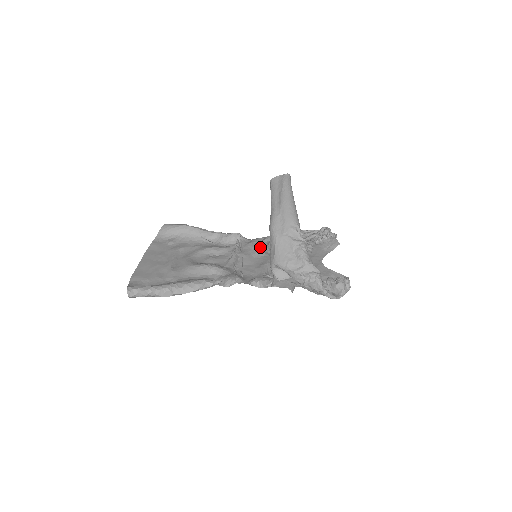
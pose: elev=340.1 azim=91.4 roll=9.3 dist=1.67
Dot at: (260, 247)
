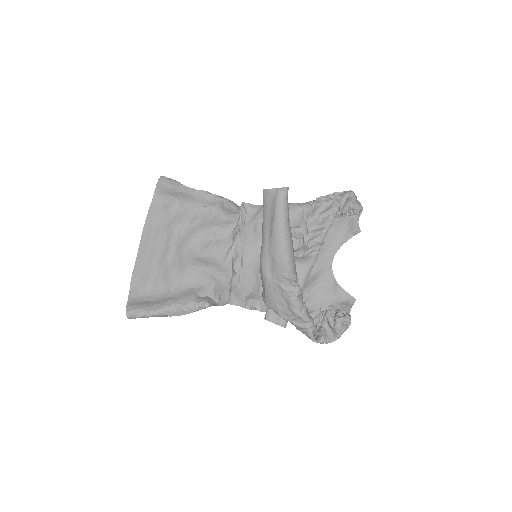
Dot at: occluded
